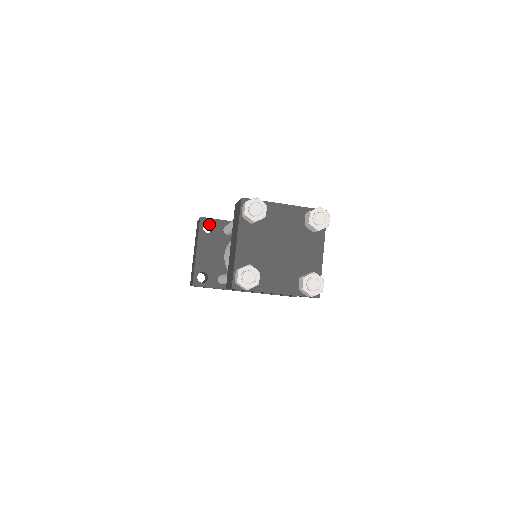
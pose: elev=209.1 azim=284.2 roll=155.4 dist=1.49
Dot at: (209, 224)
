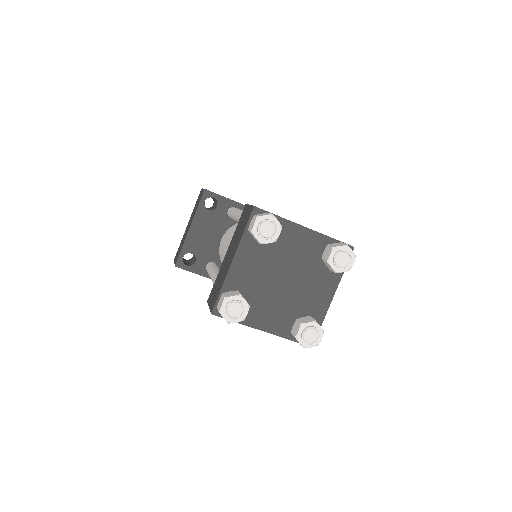
Dot at: (213, 198)
